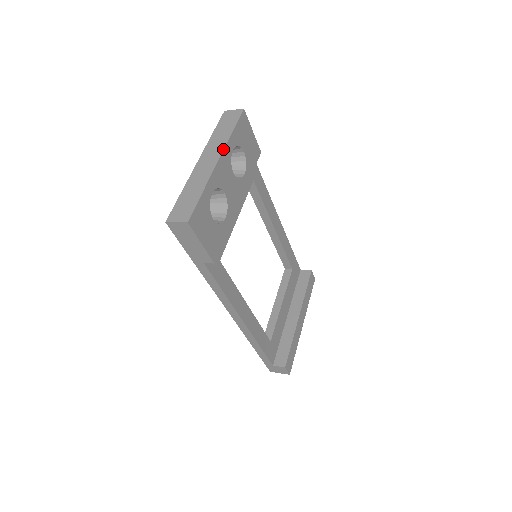
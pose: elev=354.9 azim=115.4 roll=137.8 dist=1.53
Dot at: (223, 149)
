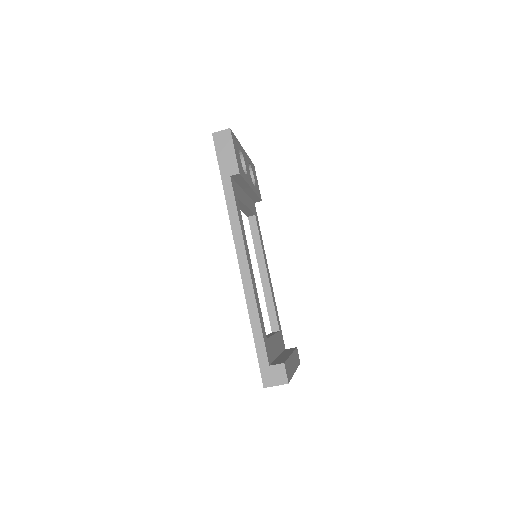
Dot at: (245, 152)
